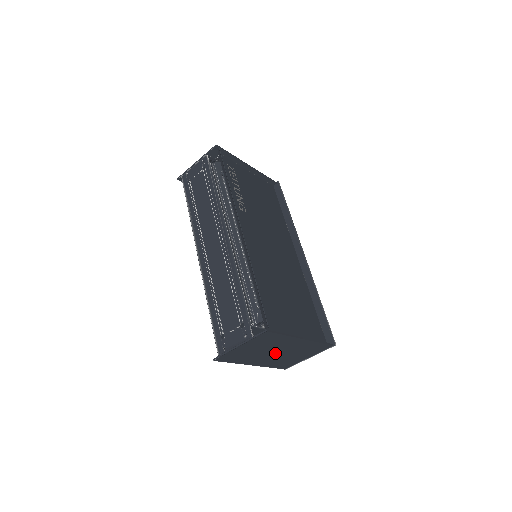
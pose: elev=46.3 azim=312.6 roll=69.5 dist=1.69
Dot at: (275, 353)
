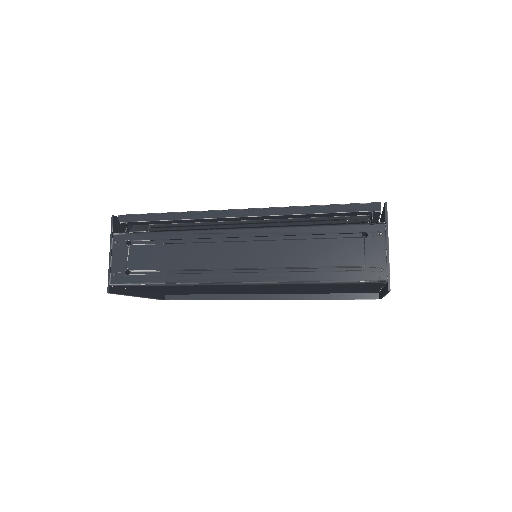
Dot at: occluded
